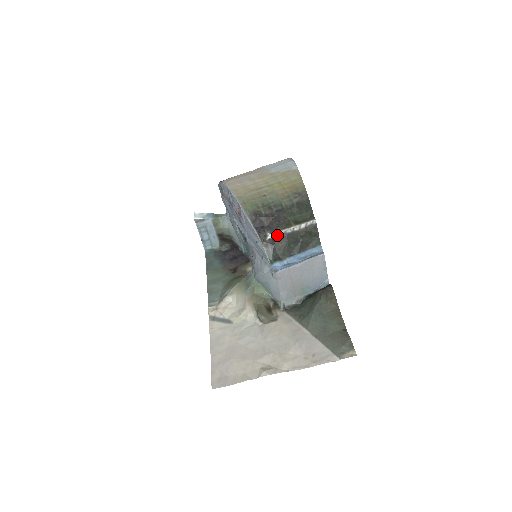
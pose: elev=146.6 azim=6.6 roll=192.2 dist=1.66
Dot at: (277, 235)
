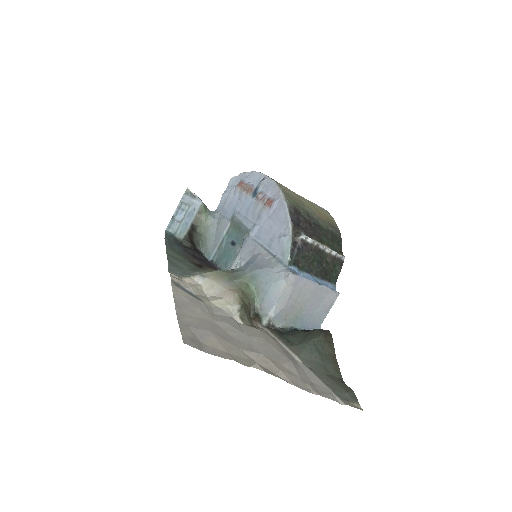
Dot at: (310, 241)
